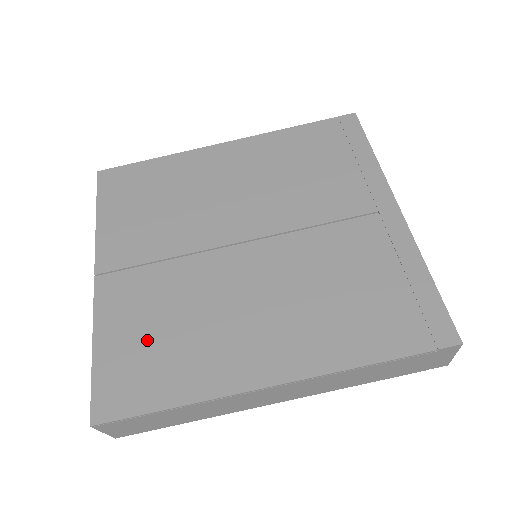
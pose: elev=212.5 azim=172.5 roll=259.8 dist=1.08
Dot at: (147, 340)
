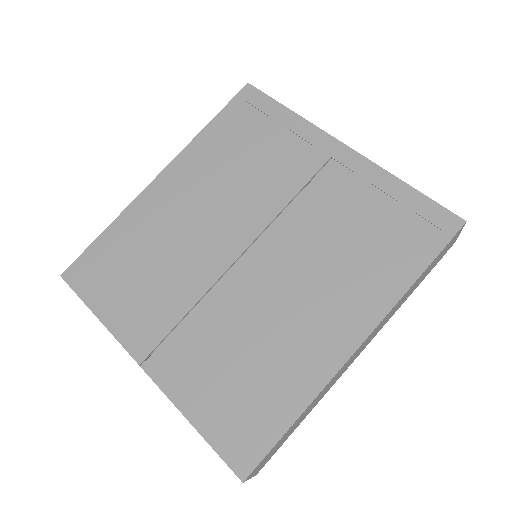
Dot at: (231, 385)
